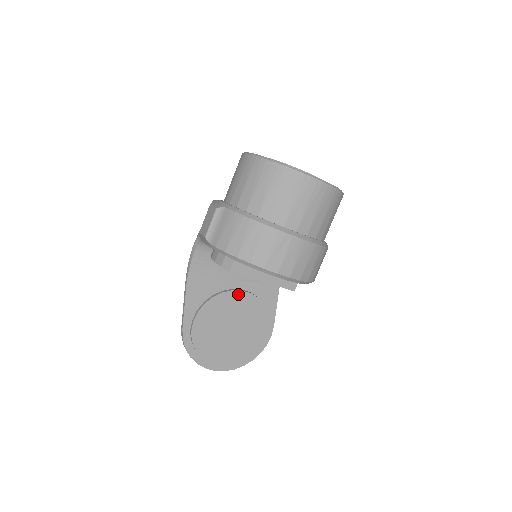
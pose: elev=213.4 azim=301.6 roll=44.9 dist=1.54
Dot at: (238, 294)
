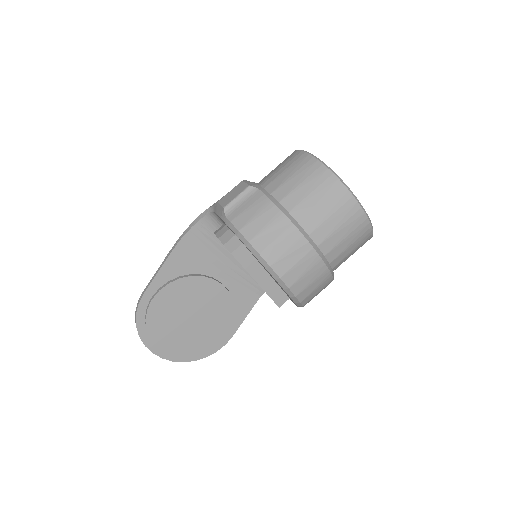
Dot at: (217, 286)
